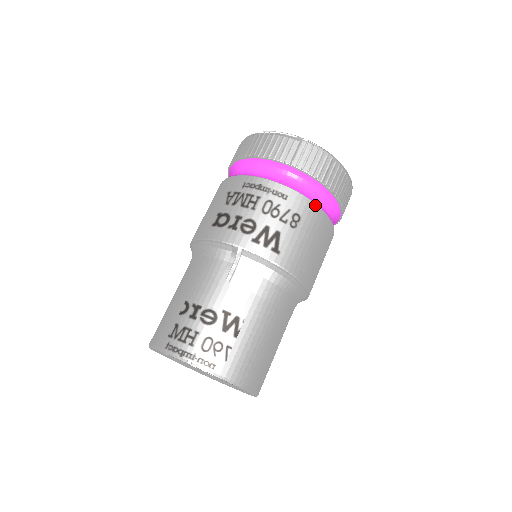
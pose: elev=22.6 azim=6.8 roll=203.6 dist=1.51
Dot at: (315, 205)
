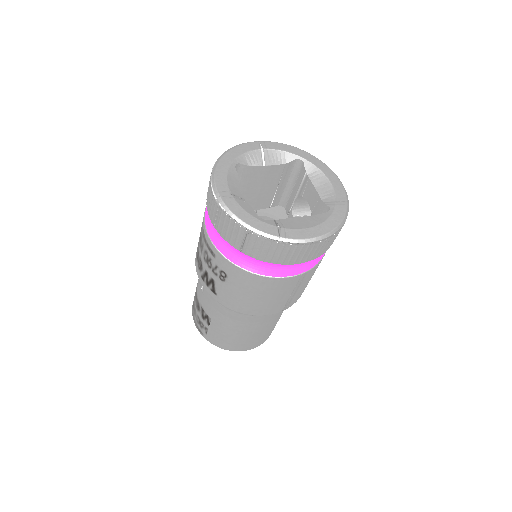
Dot at: (238, 268)
